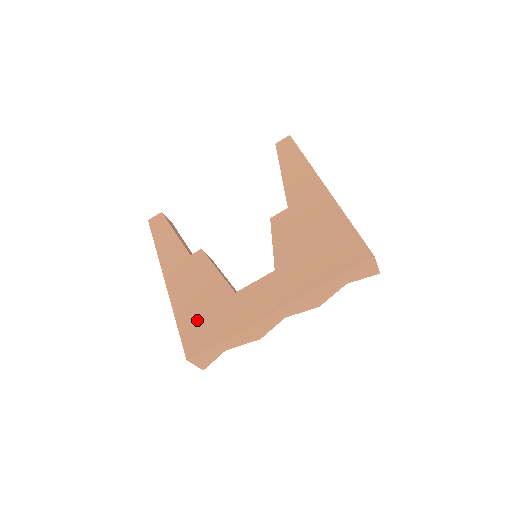
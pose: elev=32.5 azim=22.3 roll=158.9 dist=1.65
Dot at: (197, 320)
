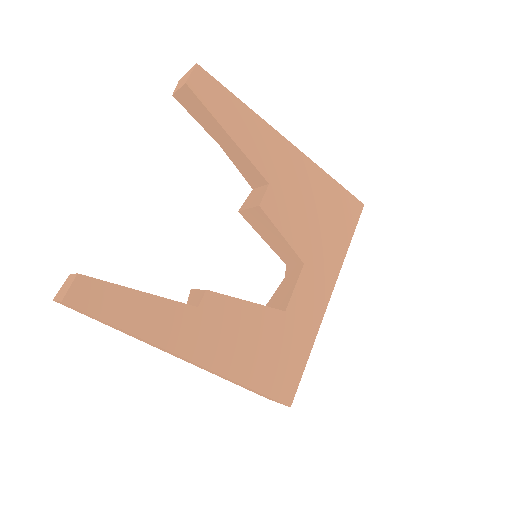
Dot at: (271, 367)
